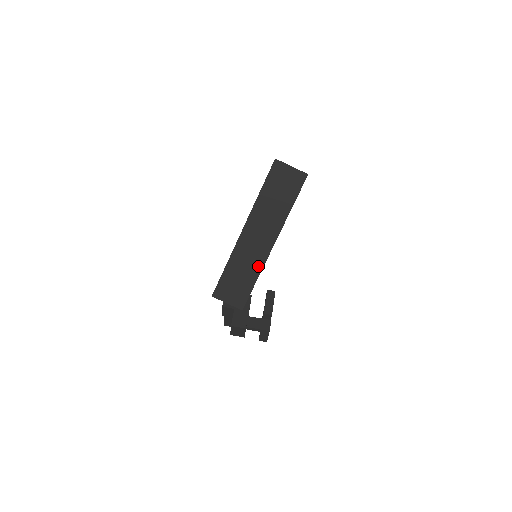
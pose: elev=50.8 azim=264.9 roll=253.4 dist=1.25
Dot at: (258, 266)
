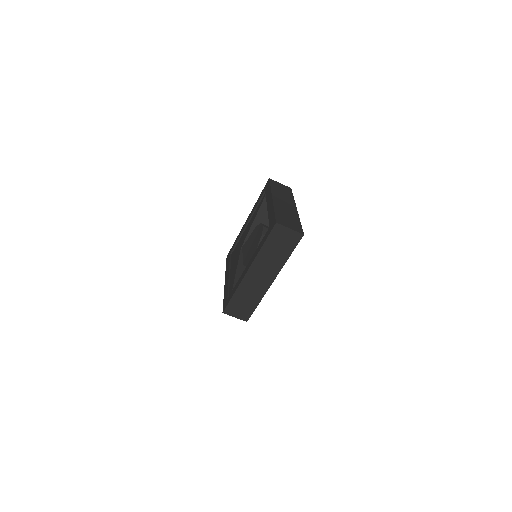
Dot at: (260, 295)
